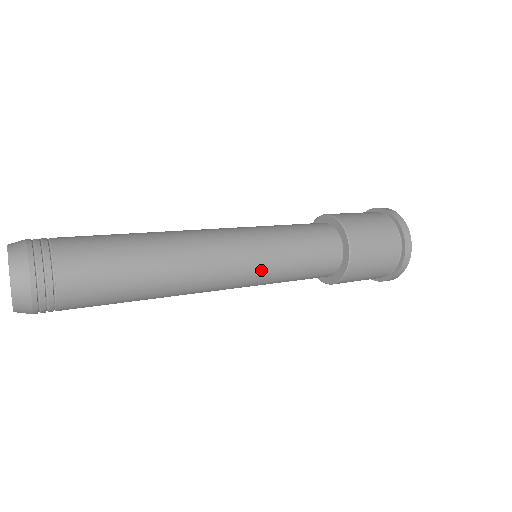
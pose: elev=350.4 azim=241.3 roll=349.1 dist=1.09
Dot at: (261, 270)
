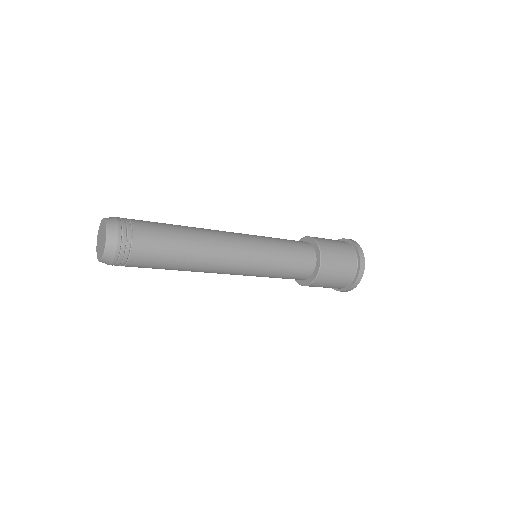
Dot at: (261, 251)
